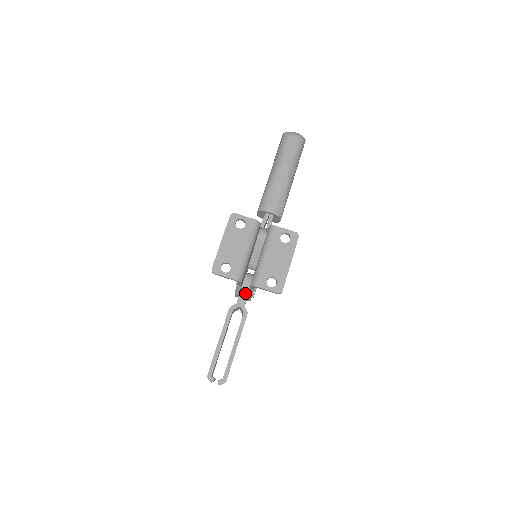
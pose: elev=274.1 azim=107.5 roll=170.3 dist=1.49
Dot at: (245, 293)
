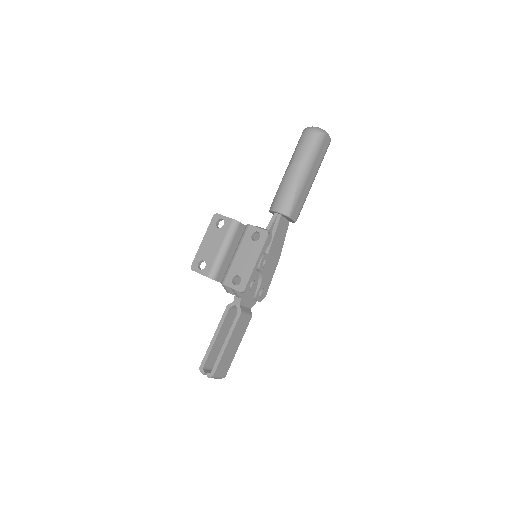
Dot at: occluded
